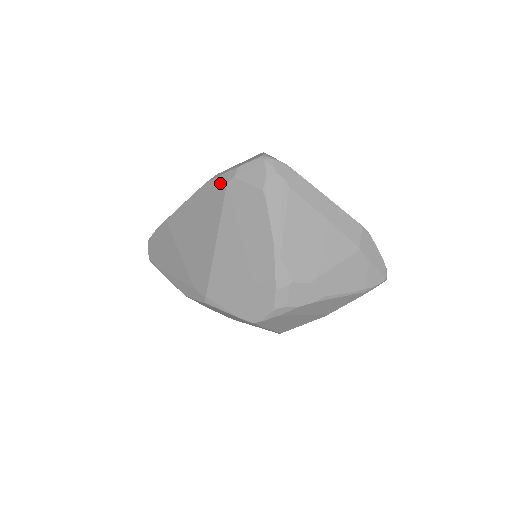
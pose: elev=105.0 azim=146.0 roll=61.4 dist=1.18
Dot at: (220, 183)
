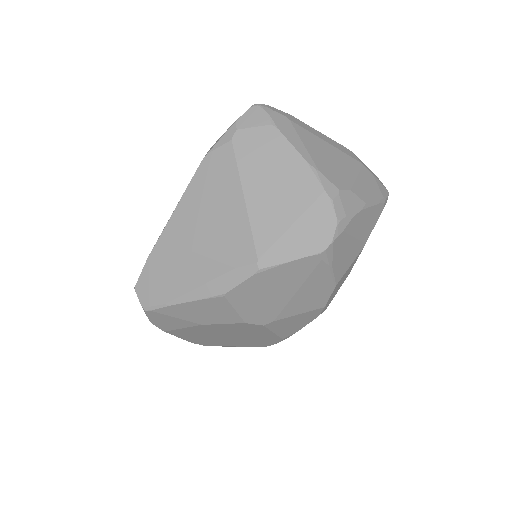
Dot at: (222, 145)
